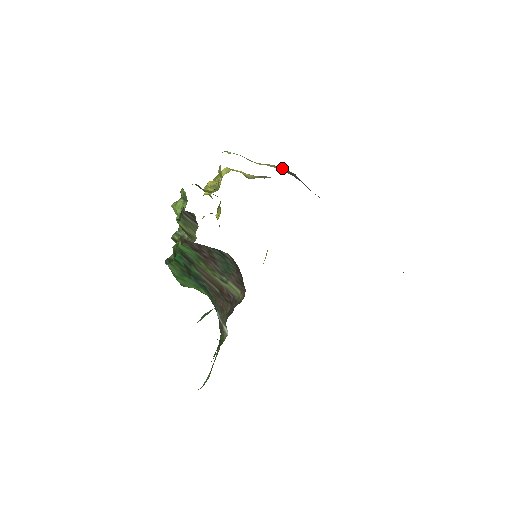
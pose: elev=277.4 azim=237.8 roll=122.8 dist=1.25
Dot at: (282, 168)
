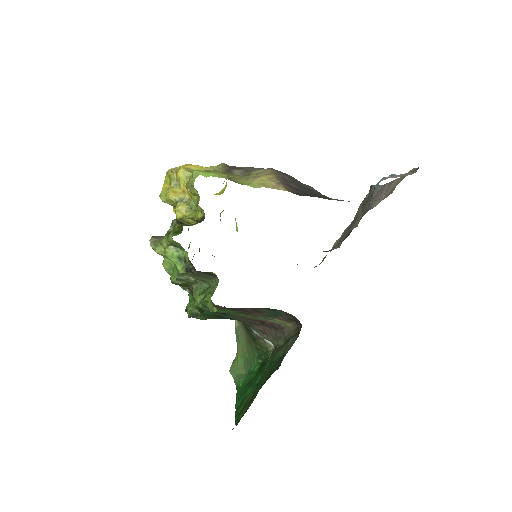
Dot at: (278, 181)
